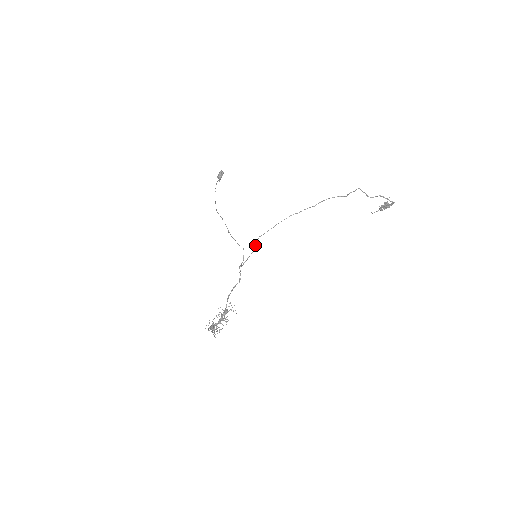
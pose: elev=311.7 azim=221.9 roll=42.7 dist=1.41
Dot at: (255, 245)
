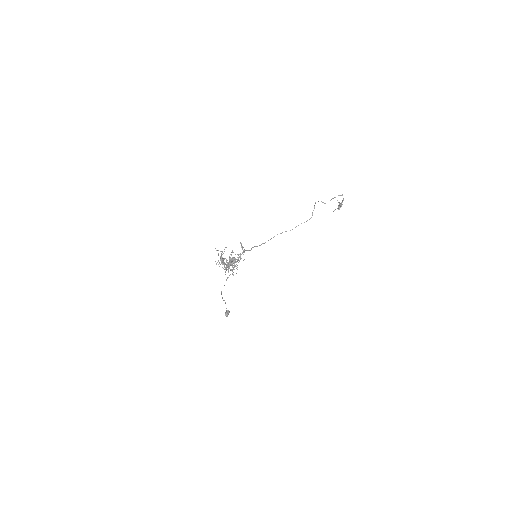
Dot at: (253, 247)
